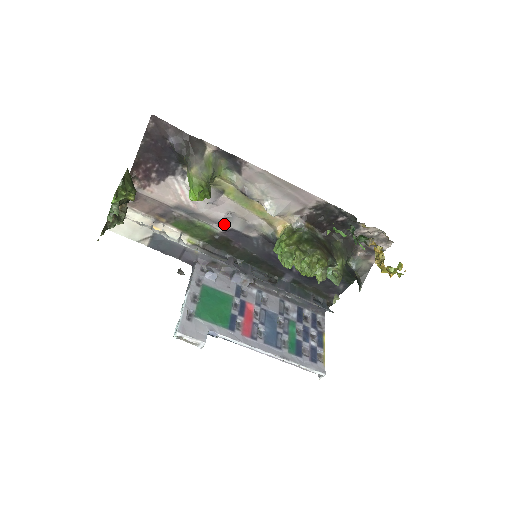
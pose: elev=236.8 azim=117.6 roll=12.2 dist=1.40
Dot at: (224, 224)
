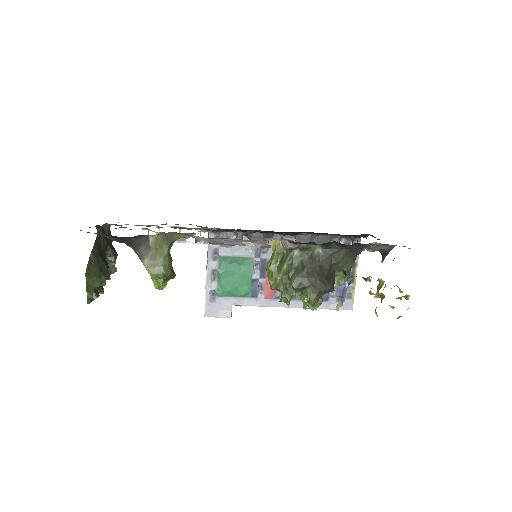
Dot at: occluded
